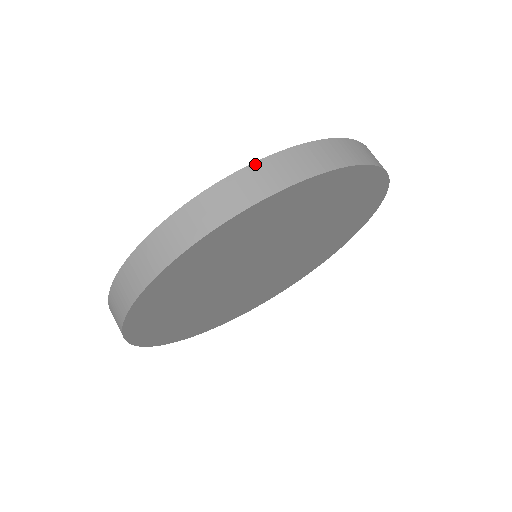
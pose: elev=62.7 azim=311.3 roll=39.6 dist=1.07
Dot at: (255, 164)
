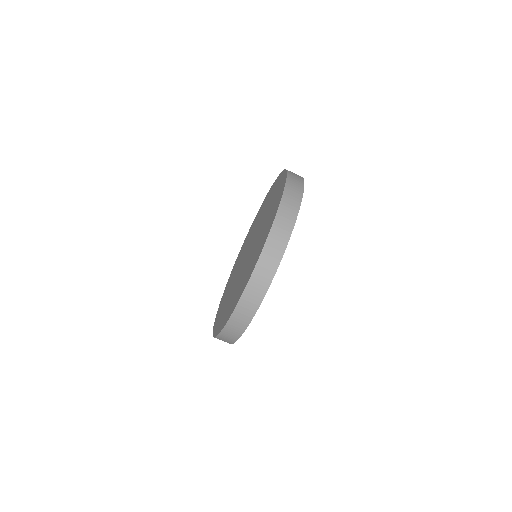
Dot at: (288, 175)
